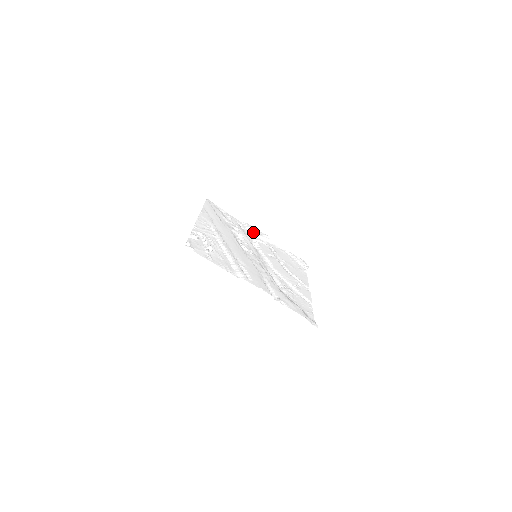
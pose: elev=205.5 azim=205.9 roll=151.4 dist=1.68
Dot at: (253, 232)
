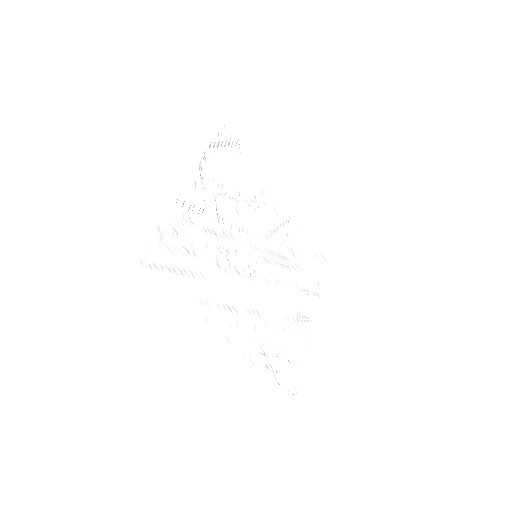
Dot at: (202, 206)
